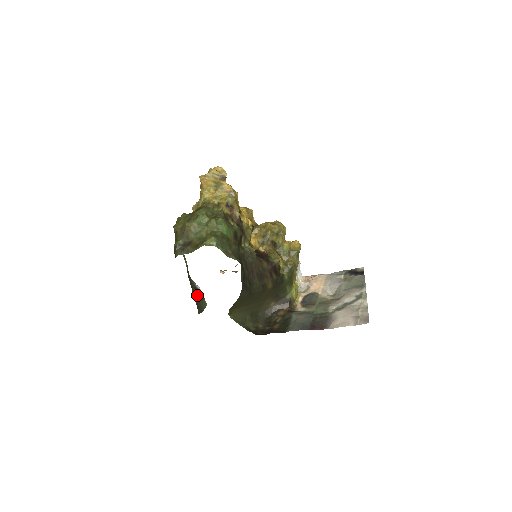
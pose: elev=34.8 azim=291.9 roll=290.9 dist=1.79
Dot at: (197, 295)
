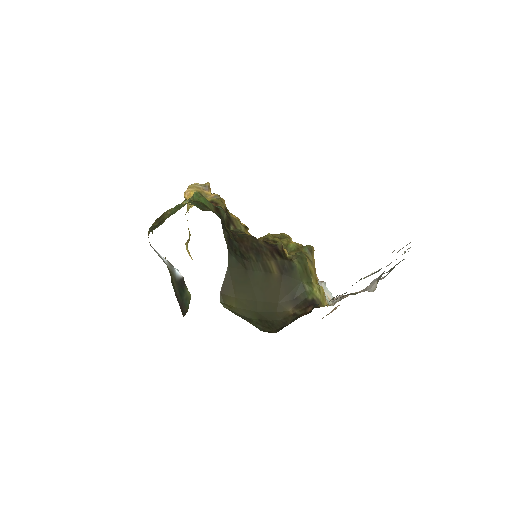
Dot at: (180, 293)
